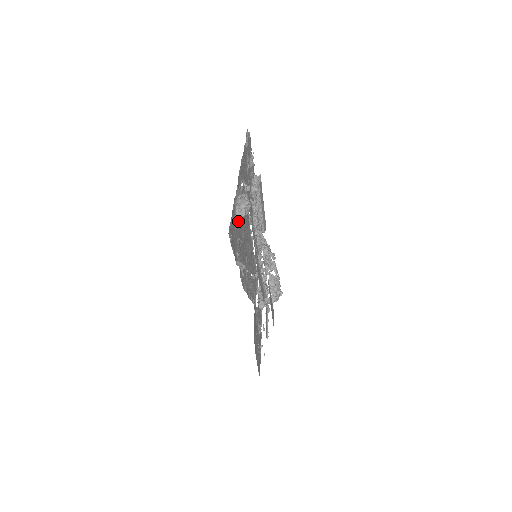
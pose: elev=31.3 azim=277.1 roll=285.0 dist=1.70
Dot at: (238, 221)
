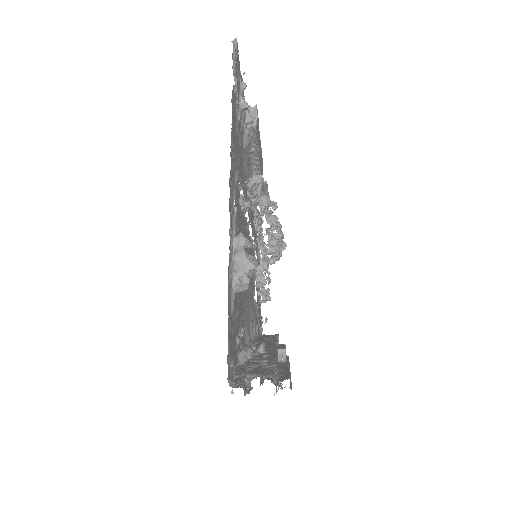
Dot at: occluded
